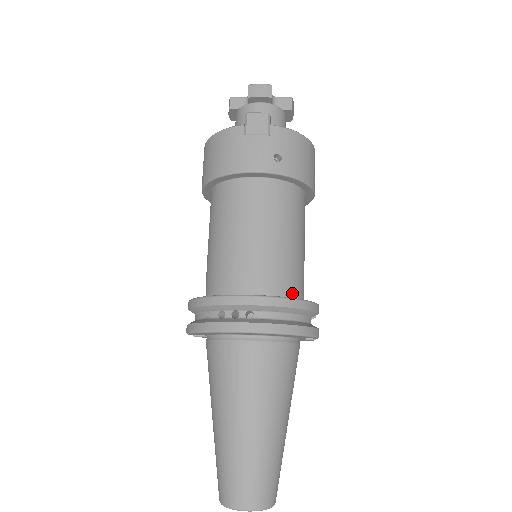
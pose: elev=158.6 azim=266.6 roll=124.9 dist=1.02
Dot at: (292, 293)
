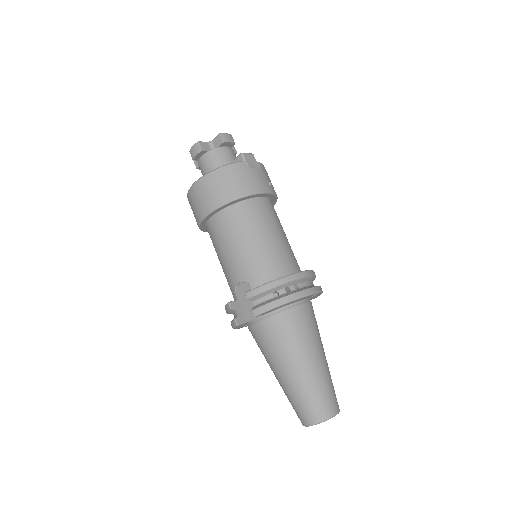
Dot at: occluded
